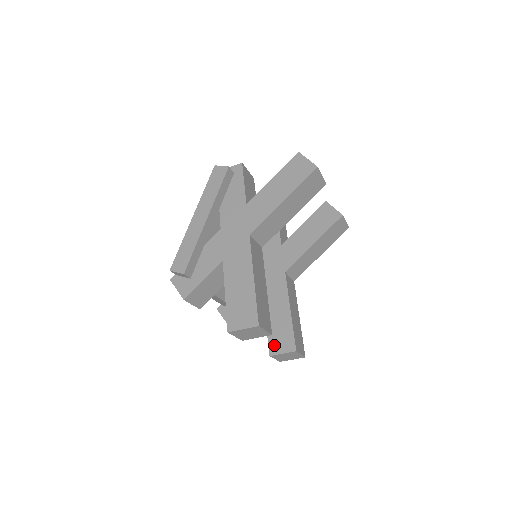
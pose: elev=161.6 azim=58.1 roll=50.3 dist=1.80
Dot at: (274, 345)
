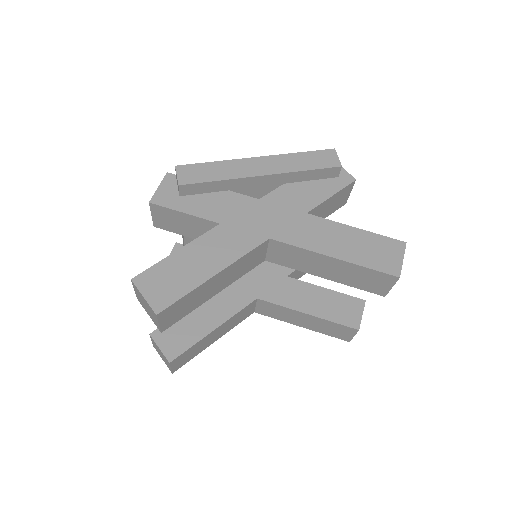
Dot at: (165, 332)
